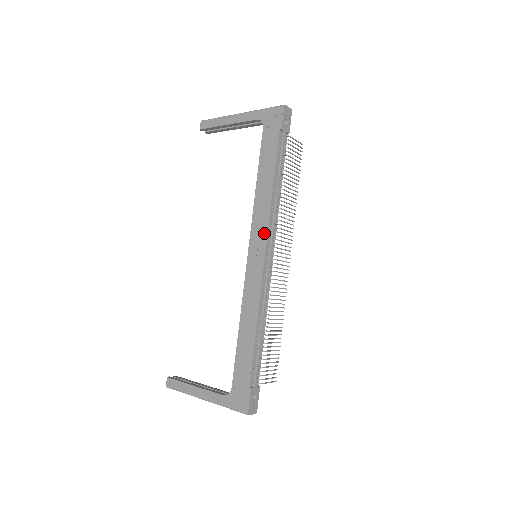
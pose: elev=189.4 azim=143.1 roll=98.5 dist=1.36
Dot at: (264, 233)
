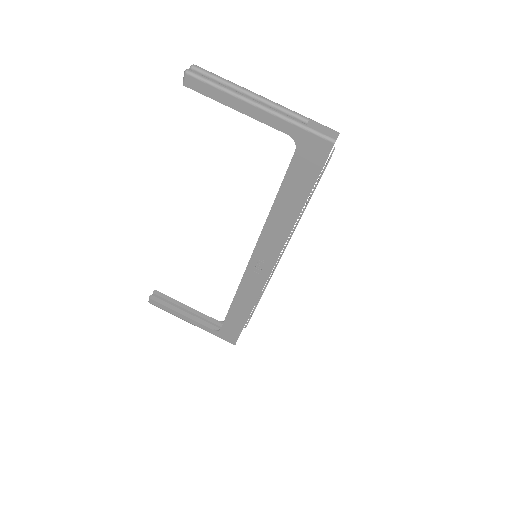
Dot at: (273, 255)
